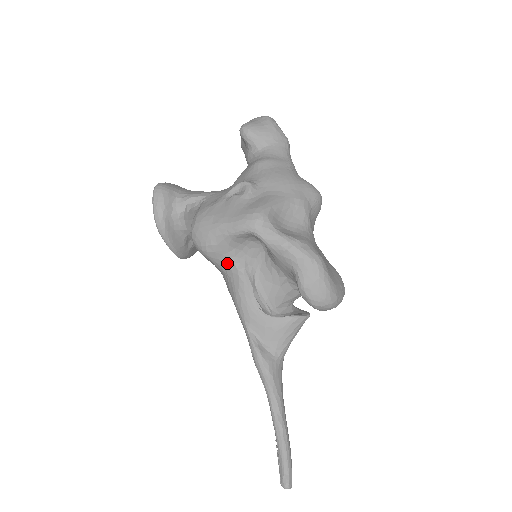
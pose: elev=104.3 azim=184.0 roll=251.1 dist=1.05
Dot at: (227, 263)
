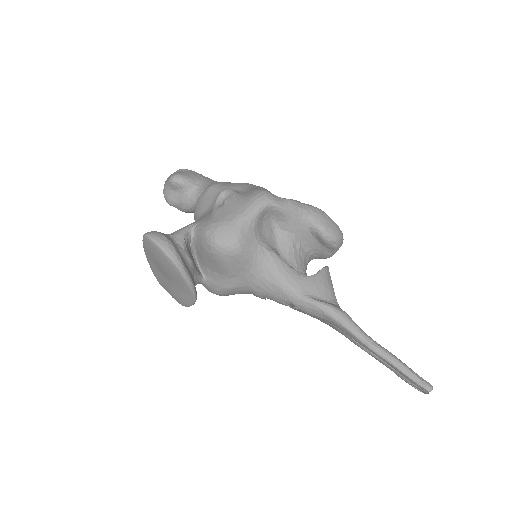
Dot at: (258, 250)
